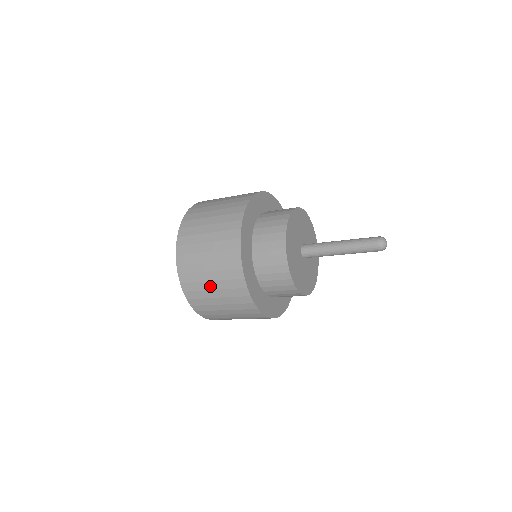
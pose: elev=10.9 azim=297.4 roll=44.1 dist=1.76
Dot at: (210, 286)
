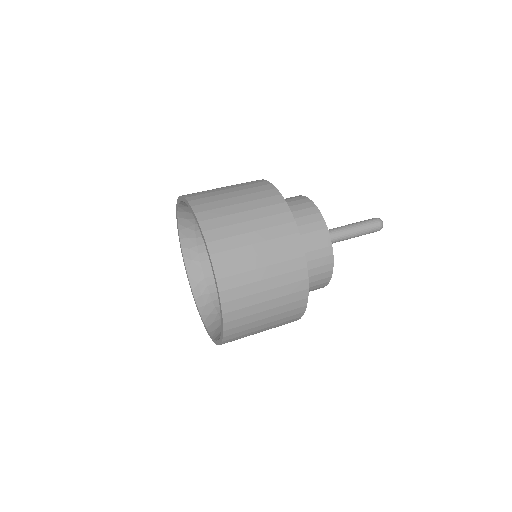
Dot at: occluded
